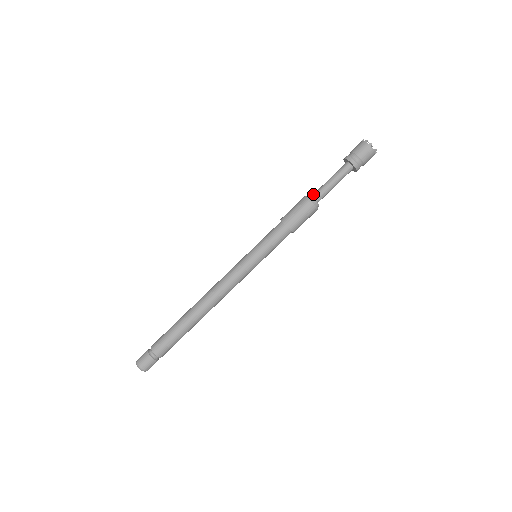
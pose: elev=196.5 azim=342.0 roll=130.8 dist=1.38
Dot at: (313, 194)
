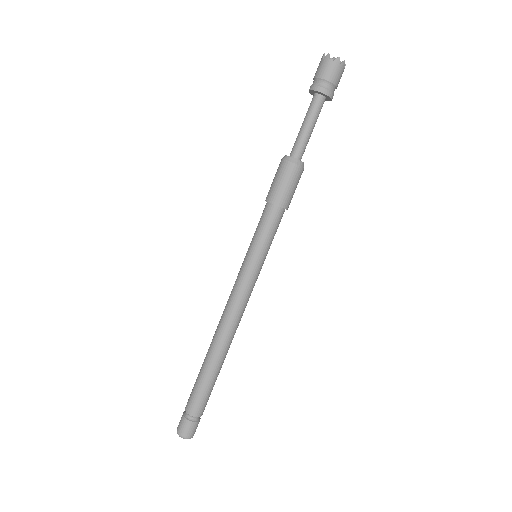
Dot at: occluded
